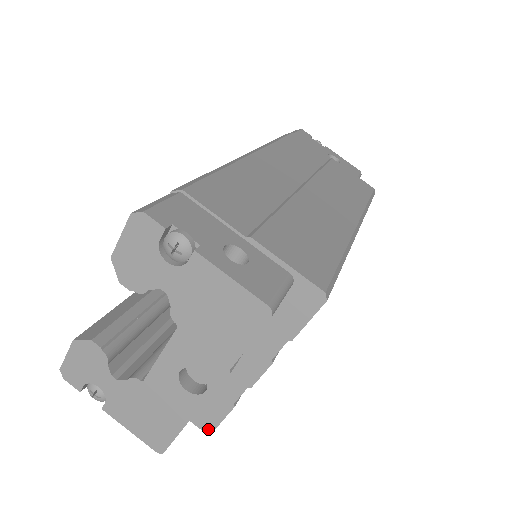
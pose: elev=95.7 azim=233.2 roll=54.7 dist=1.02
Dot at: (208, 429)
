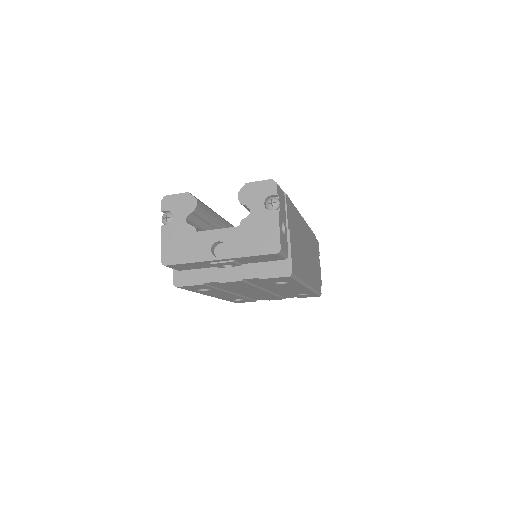
Dot at: (177, 284)
